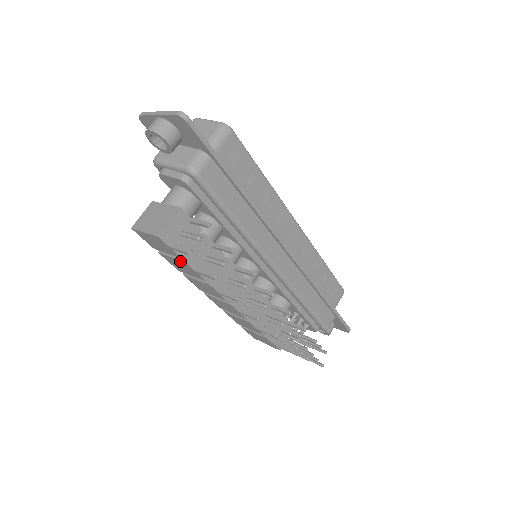
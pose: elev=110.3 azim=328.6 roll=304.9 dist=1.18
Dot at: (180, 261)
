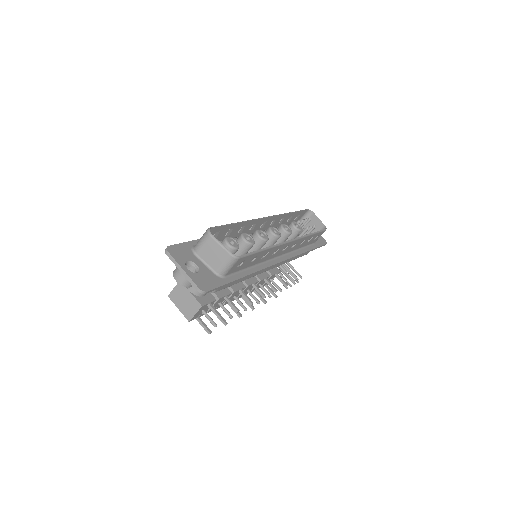
Dot at: occluded
